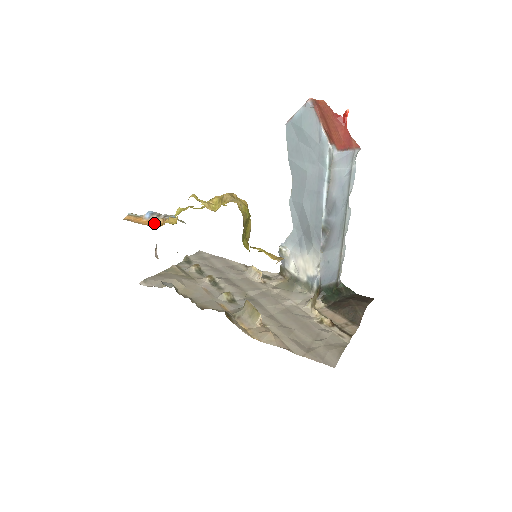
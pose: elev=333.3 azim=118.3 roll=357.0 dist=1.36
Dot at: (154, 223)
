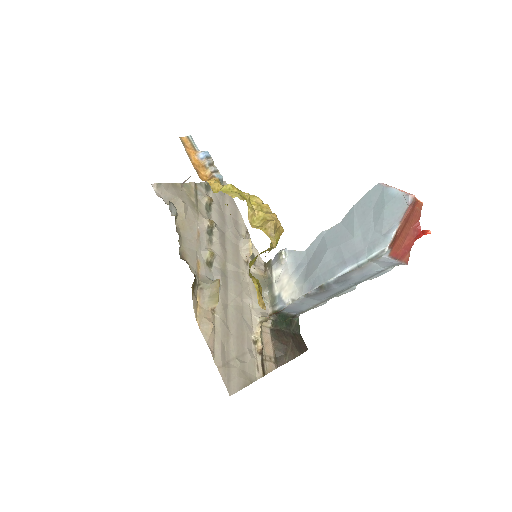
Dot at: (201, 169)
